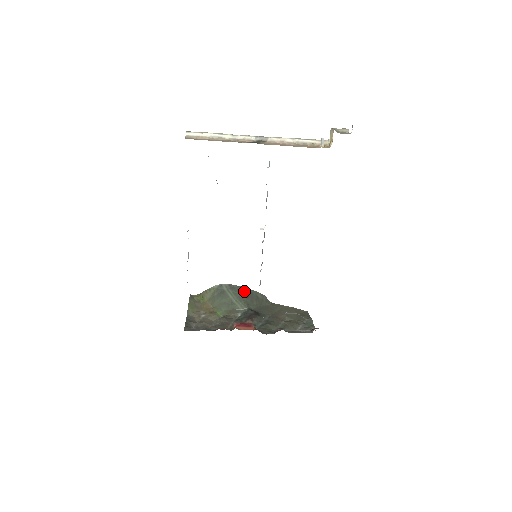
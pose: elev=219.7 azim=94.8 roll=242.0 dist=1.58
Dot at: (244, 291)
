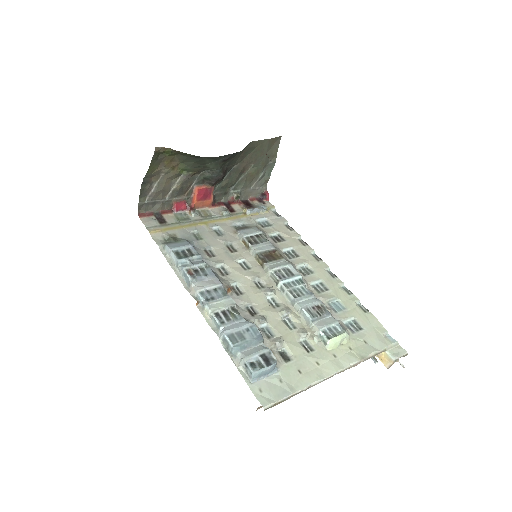
Dot at: (227, 157)
